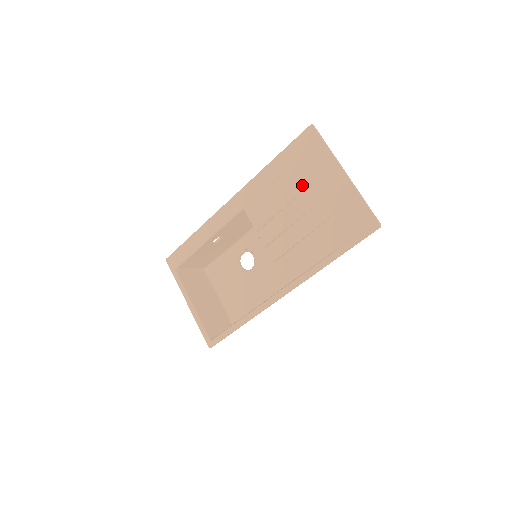
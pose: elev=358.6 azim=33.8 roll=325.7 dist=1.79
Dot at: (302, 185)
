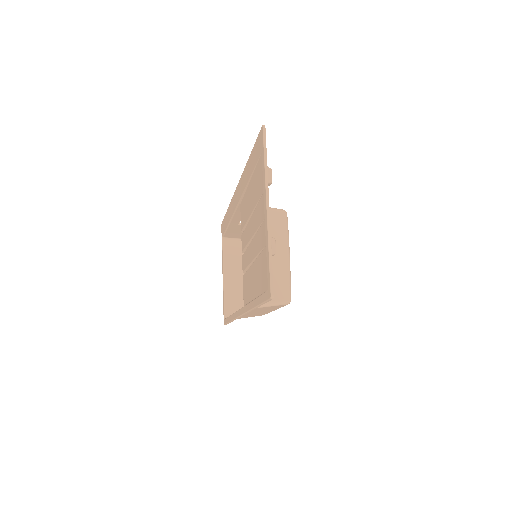
Dot at: (254, 202)
